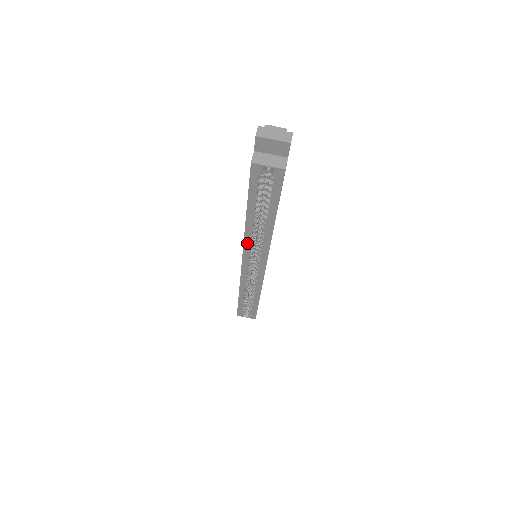
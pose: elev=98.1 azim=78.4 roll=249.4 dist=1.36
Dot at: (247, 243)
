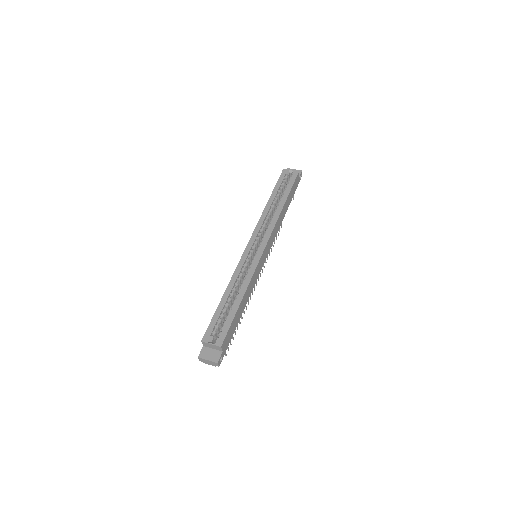
Dot at: (260, 222)
